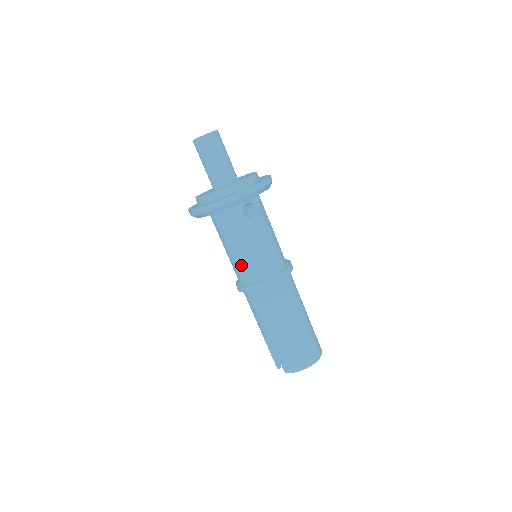
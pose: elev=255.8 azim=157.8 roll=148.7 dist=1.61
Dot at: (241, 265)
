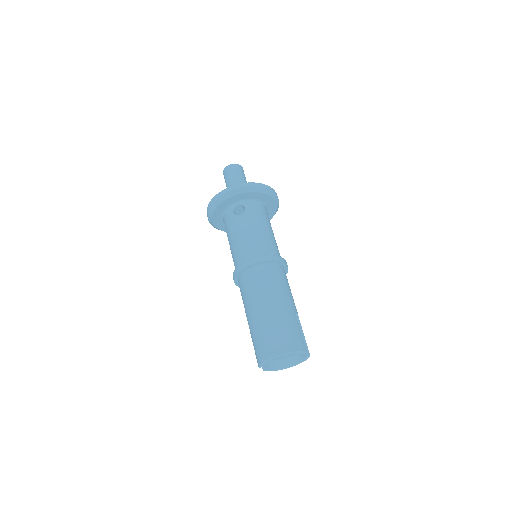
Dot at: (233, 258)
